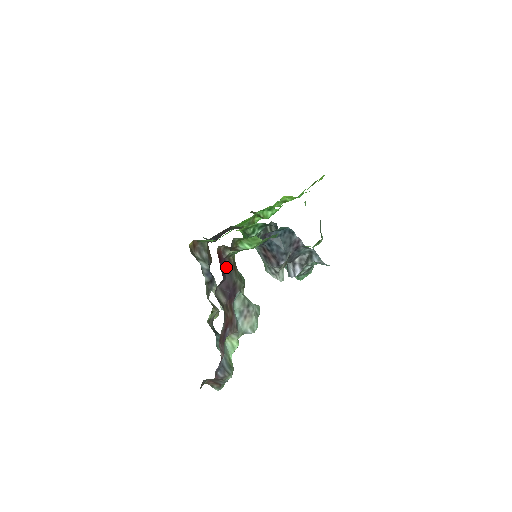
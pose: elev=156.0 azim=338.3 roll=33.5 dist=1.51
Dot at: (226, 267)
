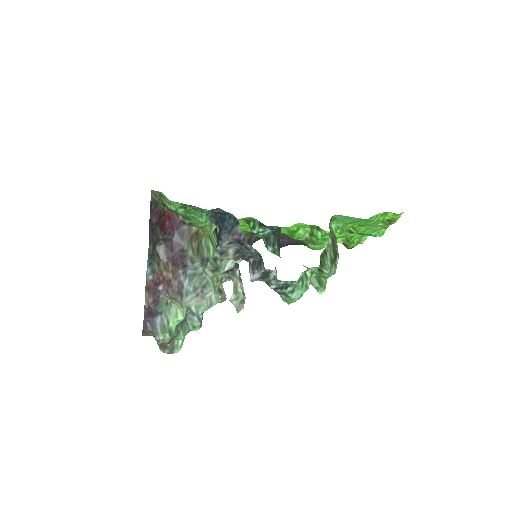
Dot at: (180, 231)
